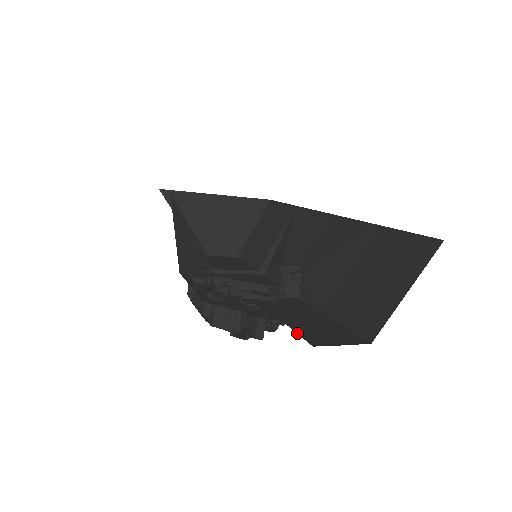
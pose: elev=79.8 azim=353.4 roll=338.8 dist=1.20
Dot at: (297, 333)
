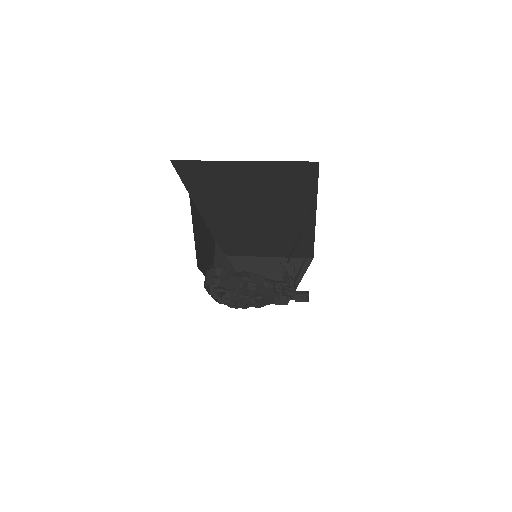
Dot at: occluded
